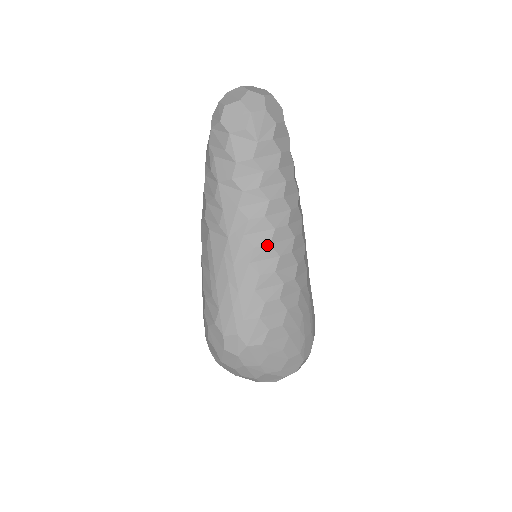
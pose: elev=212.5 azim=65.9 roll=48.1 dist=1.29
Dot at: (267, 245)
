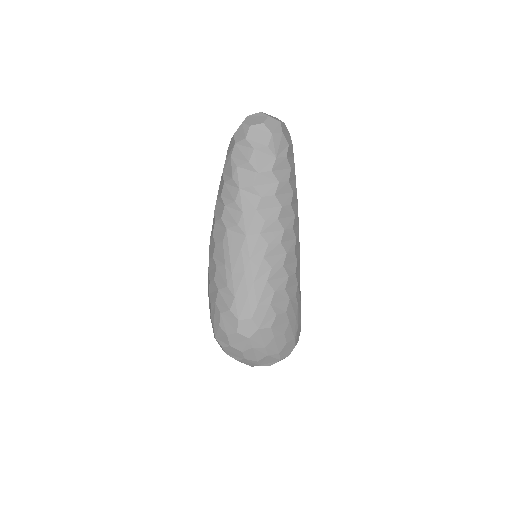
Dot at: (278, 243)
